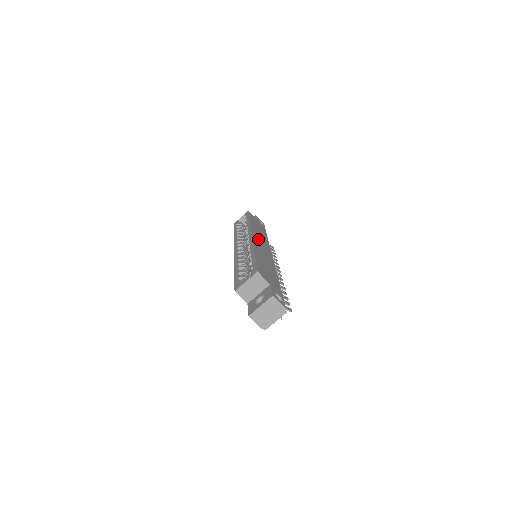
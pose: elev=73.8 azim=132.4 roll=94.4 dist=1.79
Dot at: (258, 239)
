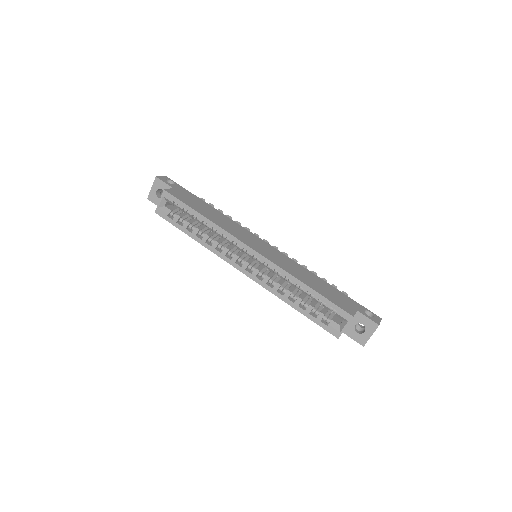
Dot at: (251, 243)
